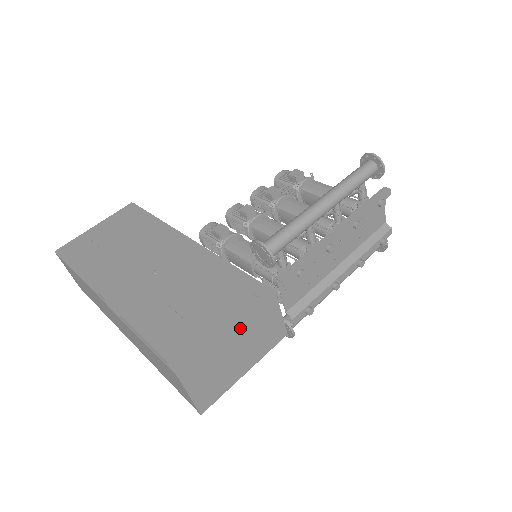
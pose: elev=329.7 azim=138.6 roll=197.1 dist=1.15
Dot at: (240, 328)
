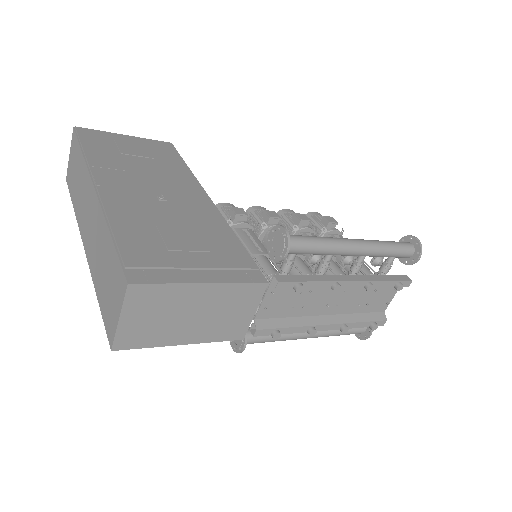
Dot at: (215, 290)
